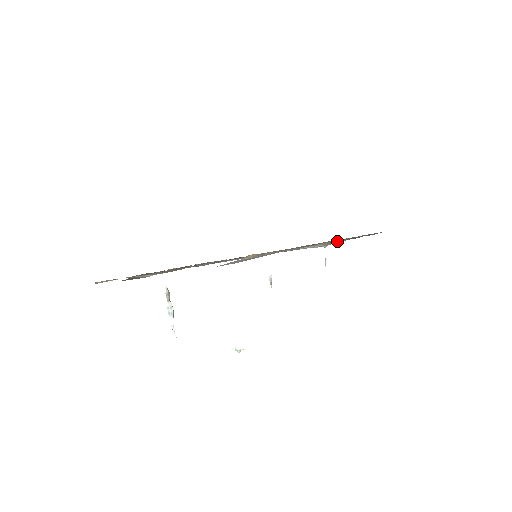
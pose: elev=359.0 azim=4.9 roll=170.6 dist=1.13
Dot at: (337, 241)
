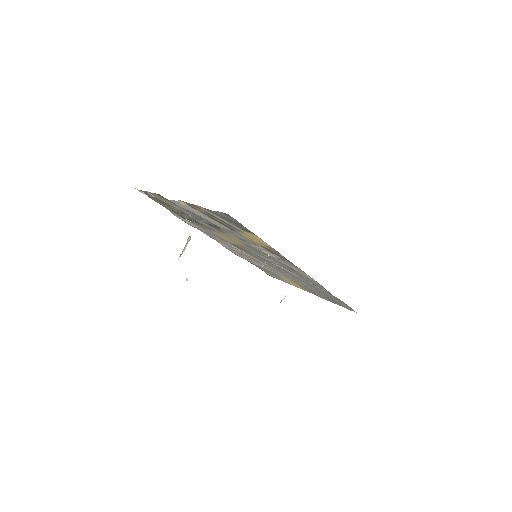
Dot at: (269, 250)
